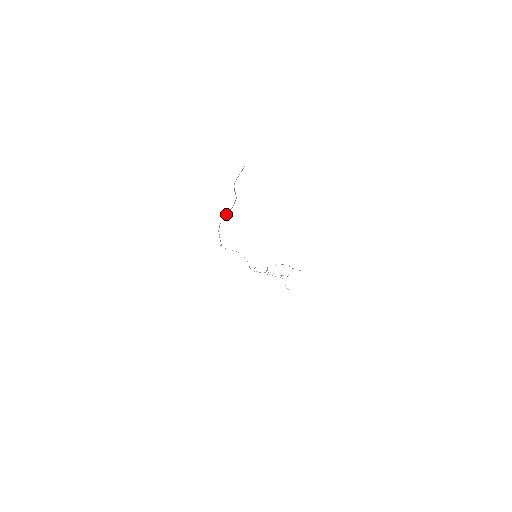
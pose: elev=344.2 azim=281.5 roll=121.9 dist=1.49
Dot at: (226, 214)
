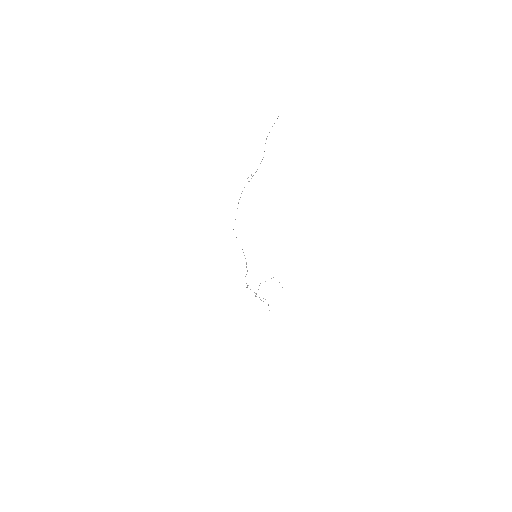
Dot at: occluded
